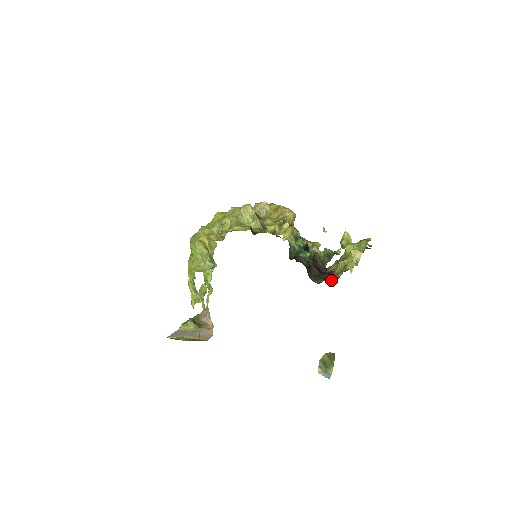
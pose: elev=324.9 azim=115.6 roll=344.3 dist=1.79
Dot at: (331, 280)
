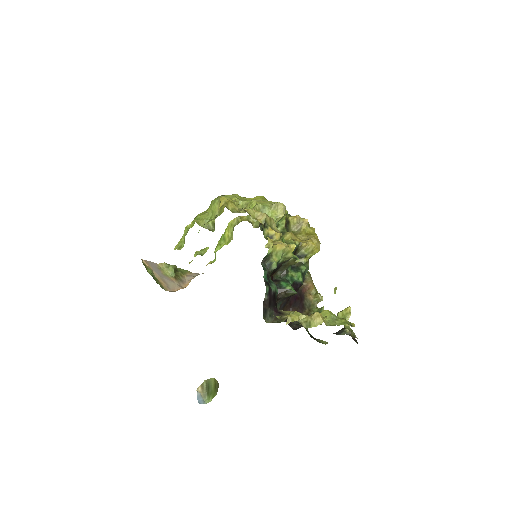
Dot at: (272, 318)
